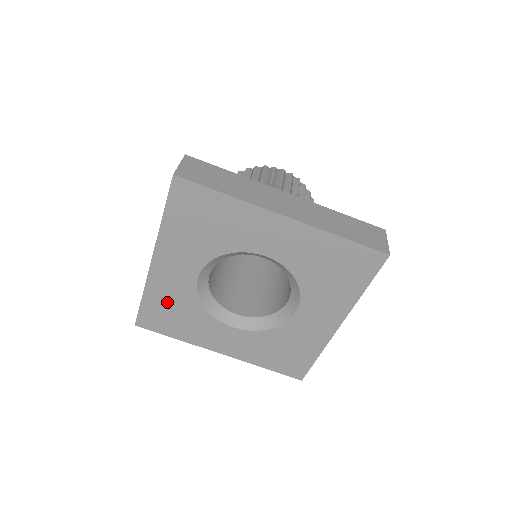
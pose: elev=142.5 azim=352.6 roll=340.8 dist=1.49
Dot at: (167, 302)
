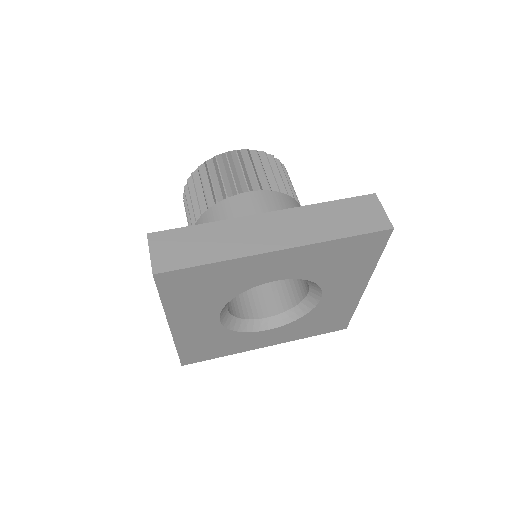
Dot at: (201, 343)
